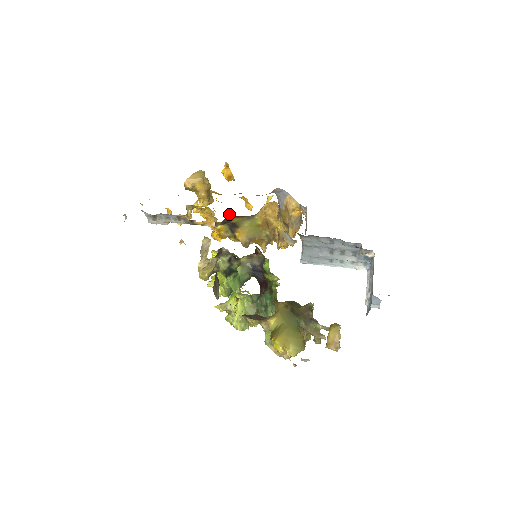
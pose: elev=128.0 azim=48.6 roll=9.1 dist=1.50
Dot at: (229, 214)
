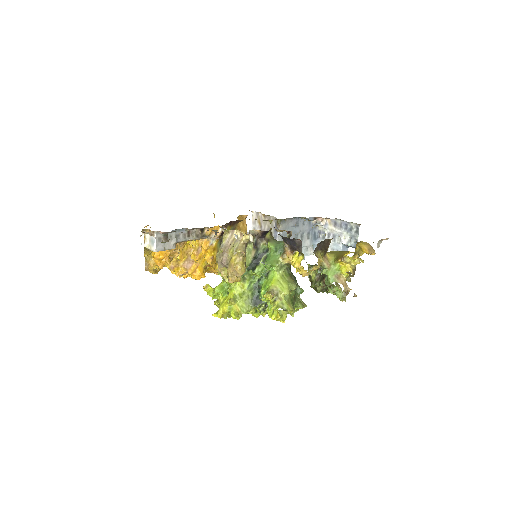
Dot at: occluded
